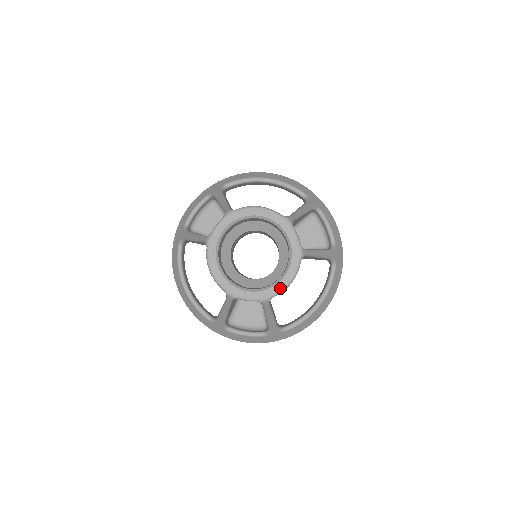
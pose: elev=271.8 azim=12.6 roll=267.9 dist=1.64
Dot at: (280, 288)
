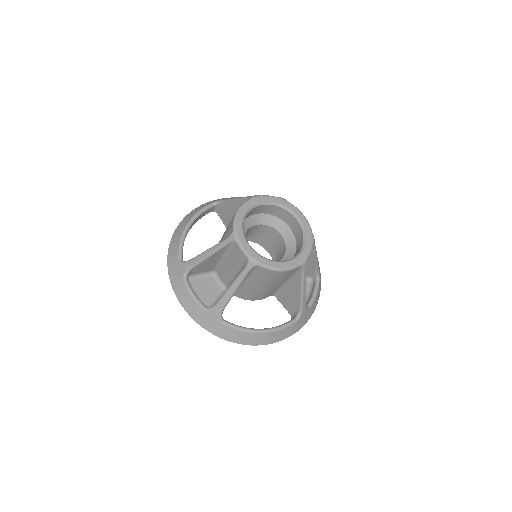
Dot at: (271, 265)
